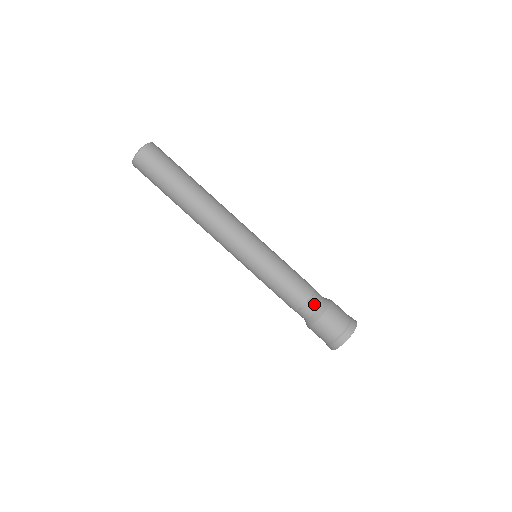
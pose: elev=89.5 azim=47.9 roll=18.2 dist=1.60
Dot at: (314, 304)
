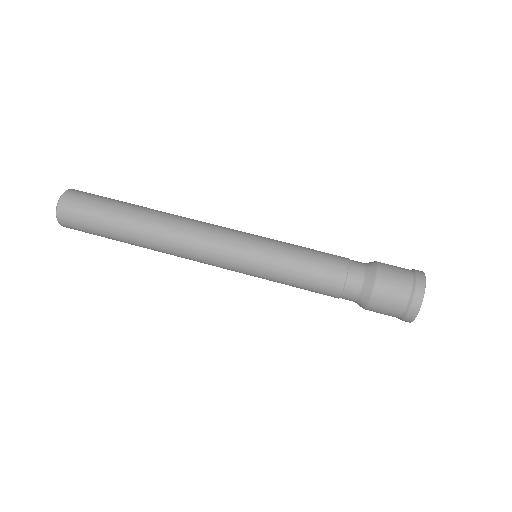
Dot at: (355, 281)
